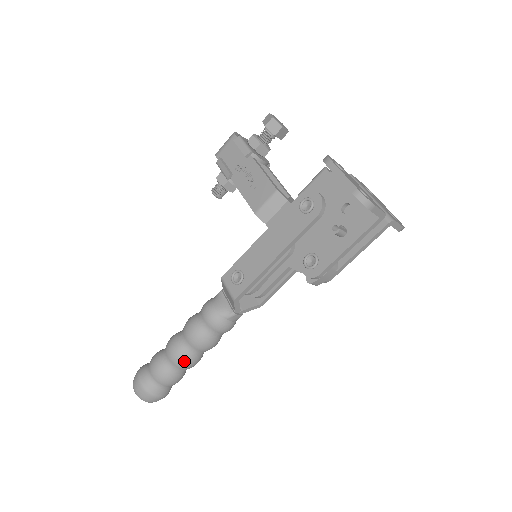
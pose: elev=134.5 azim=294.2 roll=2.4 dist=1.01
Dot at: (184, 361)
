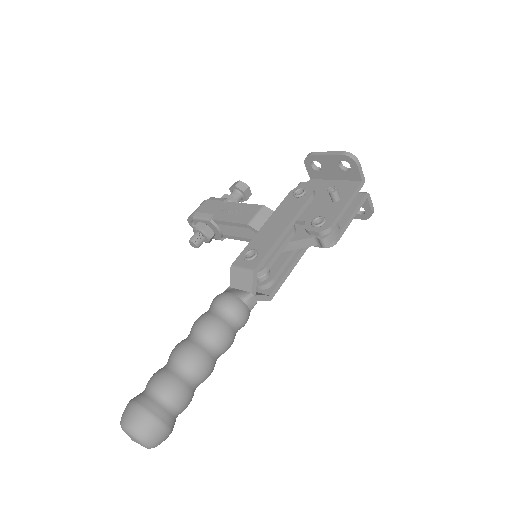
Dot at: (200, 358)
